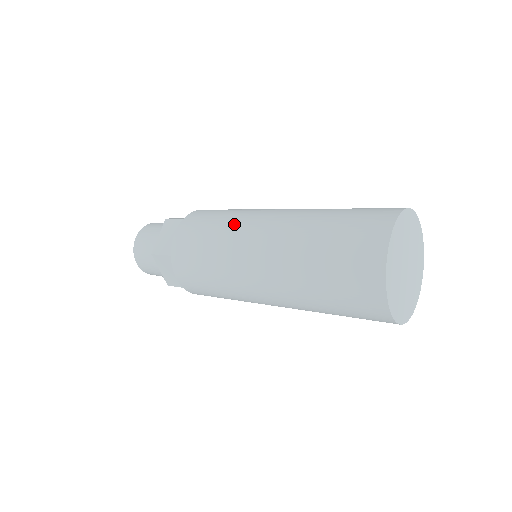
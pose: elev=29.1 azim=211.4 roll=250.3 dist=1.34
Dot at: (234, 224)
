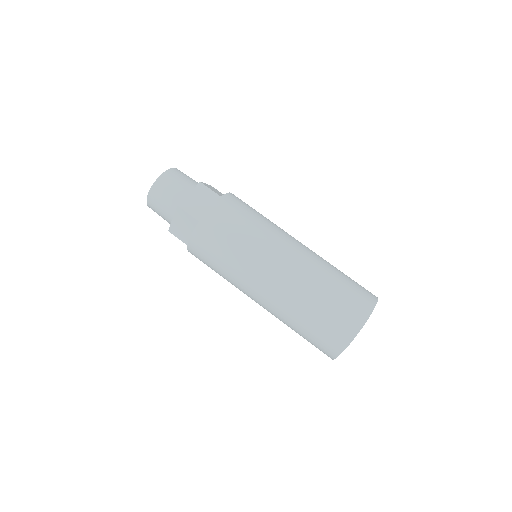
Dot at: (242, 266)
